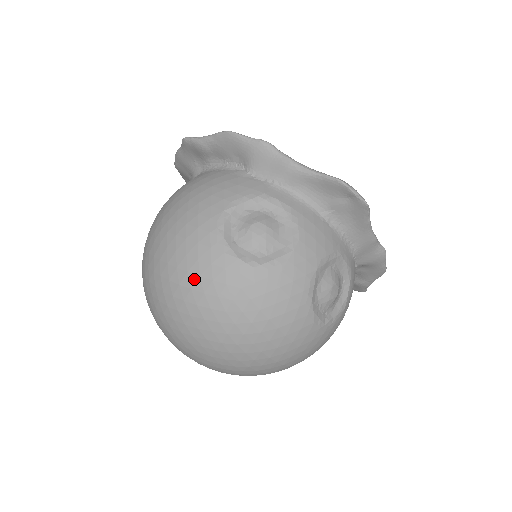
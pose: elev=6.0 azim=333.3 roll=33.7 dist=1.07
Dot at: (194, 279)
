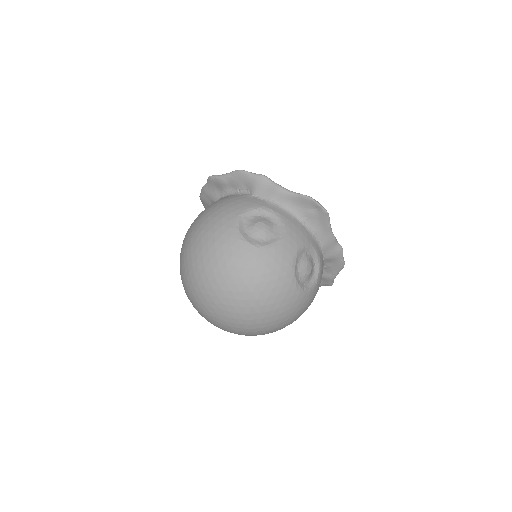
Dot at: (220, 257)
